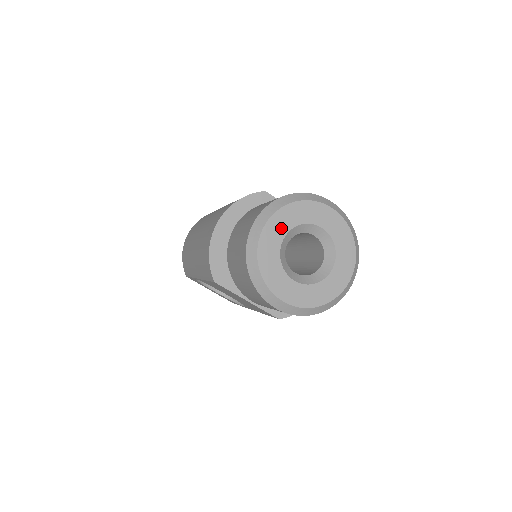
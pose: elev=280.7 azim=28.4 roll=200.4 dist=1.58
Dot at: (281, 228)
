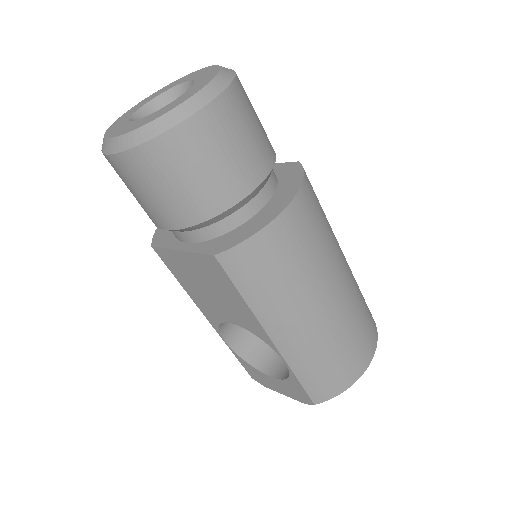
Dot at: (144, 103)
